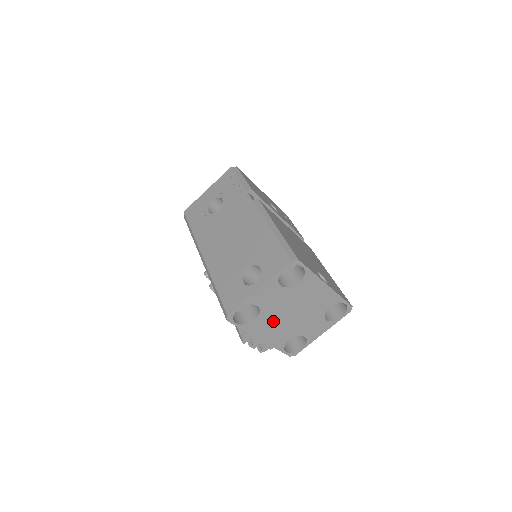
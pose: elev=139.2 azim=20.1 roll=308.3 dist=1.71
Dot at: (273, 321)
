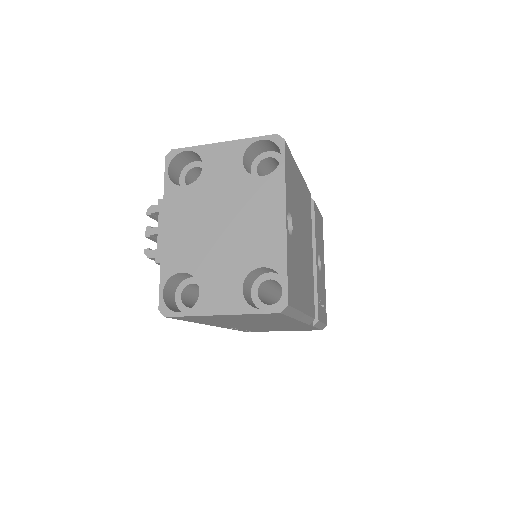
Dot at: (196, 212)
